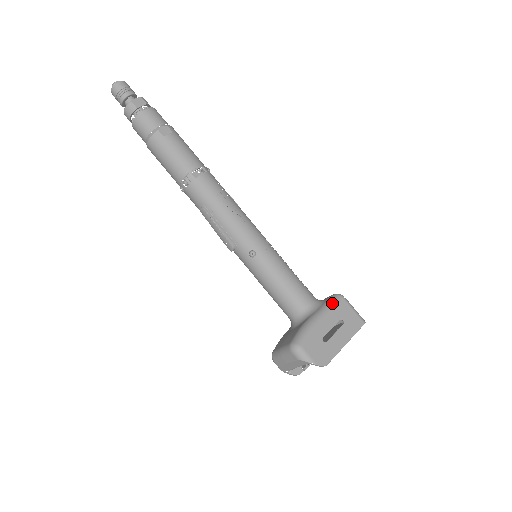
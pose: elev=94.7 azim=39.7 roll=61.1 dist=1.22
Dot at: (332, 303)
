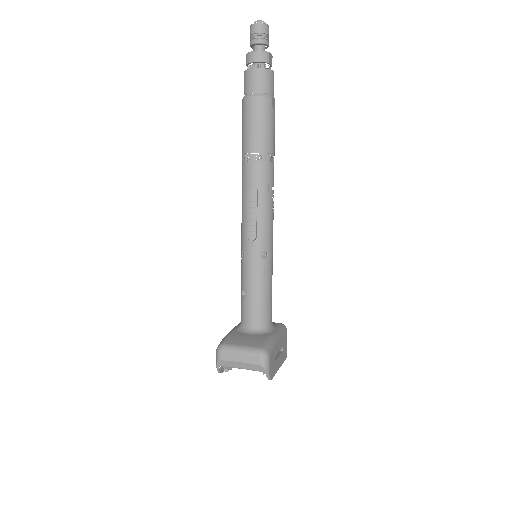
Dot at: (283, 331)
